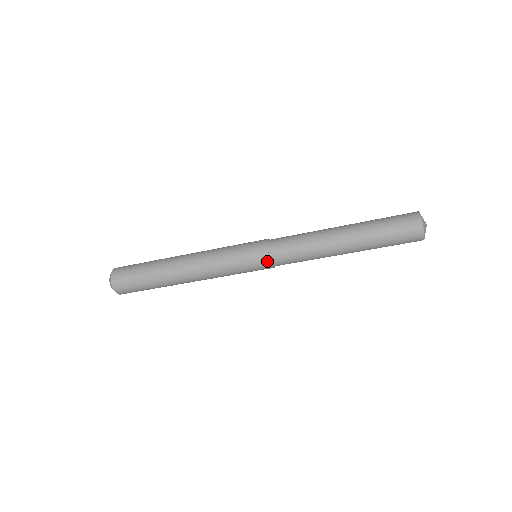
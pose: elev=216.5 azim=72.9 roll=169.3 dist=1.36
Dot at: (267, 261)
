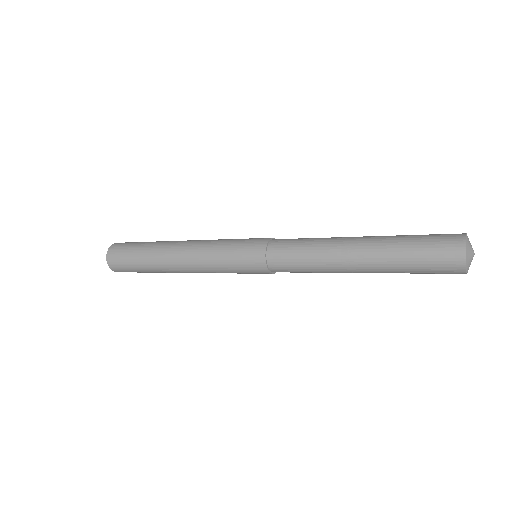
Dot at: occluded
